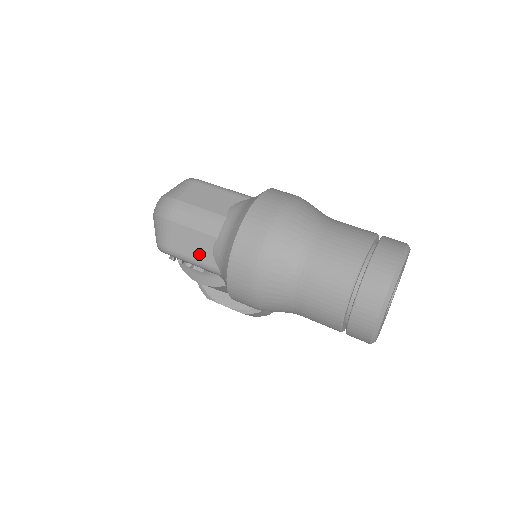
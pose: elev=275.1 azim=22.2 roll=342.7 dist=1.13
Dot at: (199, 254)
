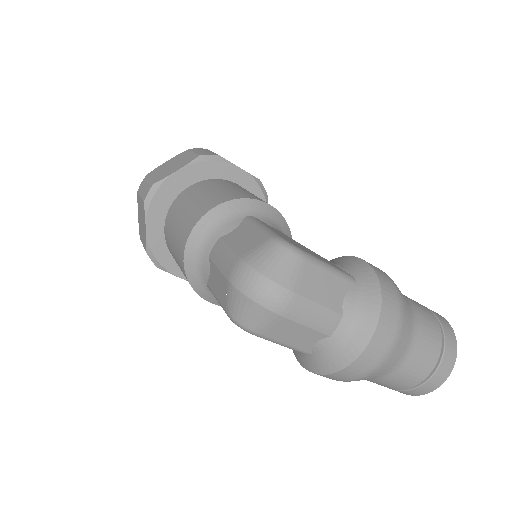
Dot at: (298, 343)
